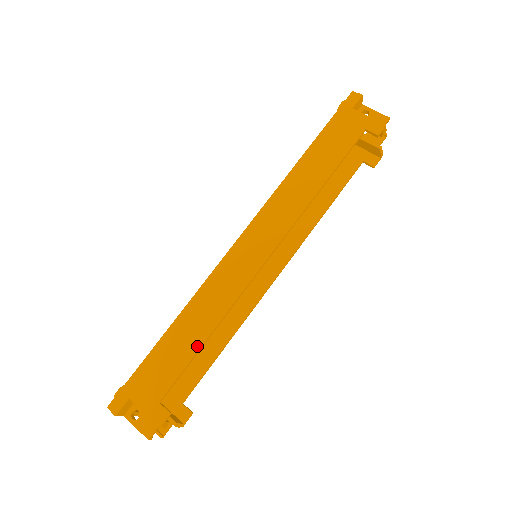
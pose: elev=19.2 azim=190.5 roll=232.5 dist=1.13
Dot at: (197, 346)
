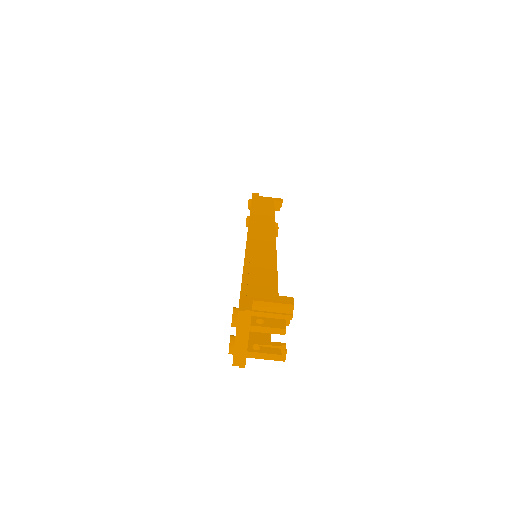
Dot at: (274, 269)
